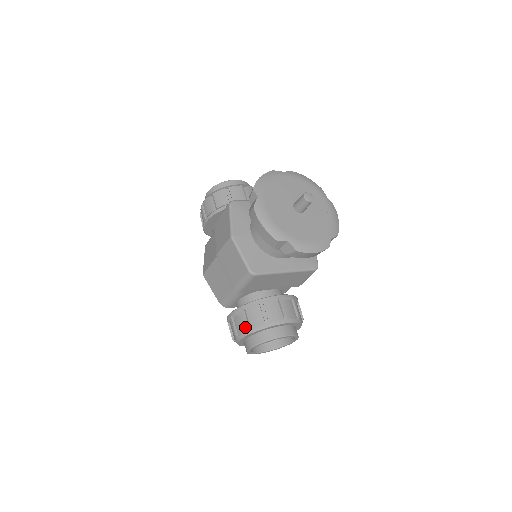
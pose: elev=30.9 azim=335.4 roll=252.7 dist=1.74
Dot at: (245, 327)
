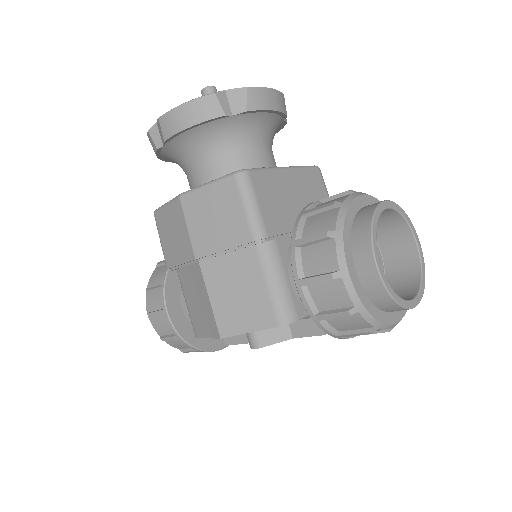
Dot at: (326, 244)
